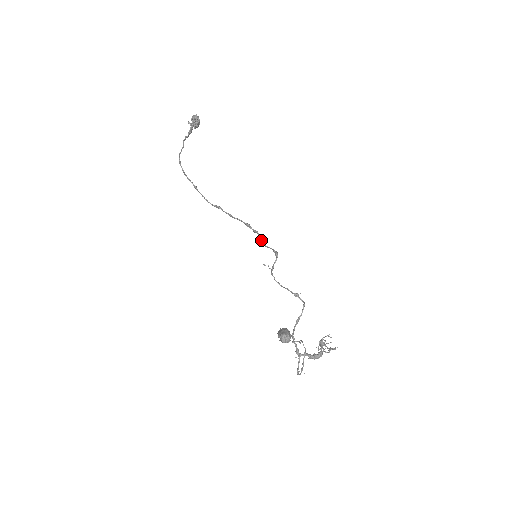
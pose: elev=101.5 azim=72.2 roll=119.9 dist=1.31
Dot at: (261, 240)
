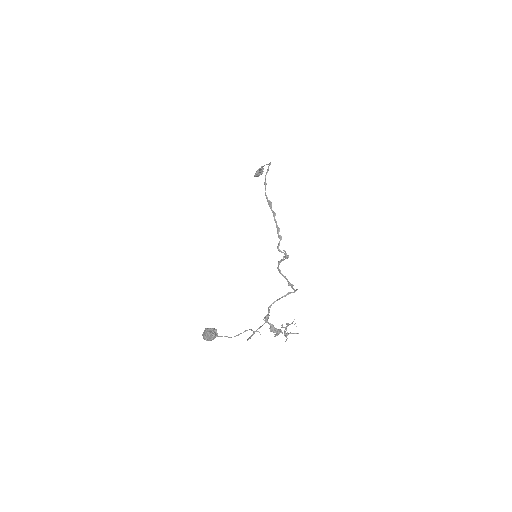
Dot at: (279, 244)
